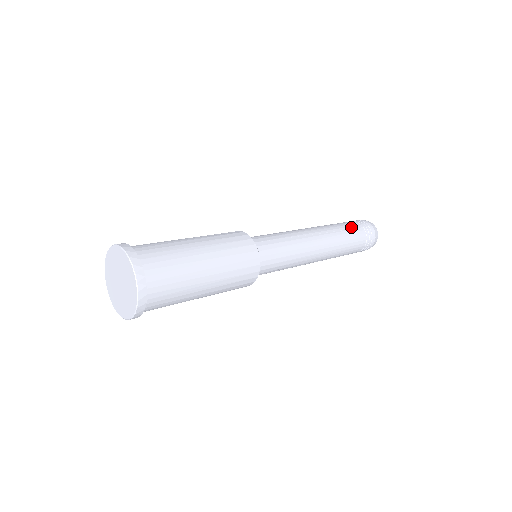
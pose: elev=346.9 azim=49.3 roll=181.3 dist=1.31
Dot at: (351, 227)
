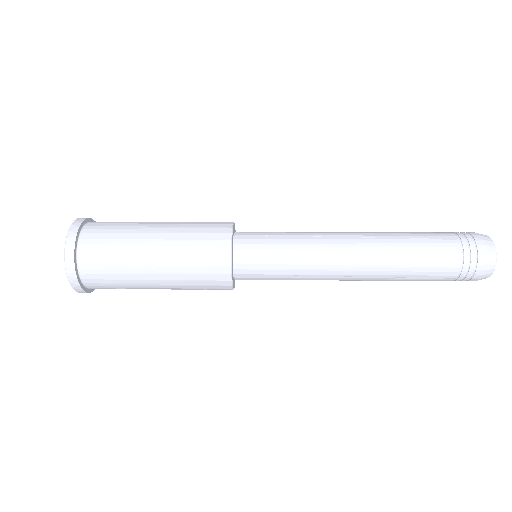
Dot at: (431, 236)
